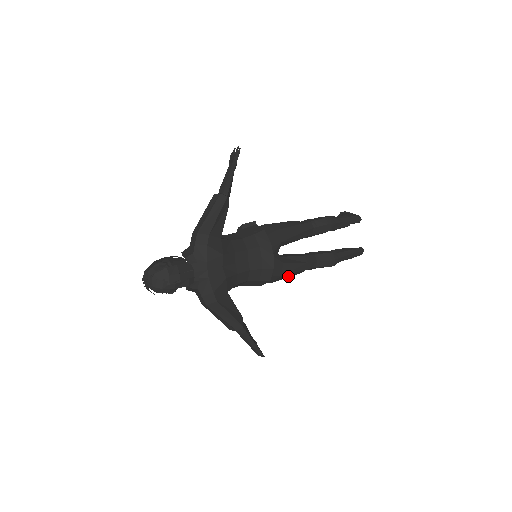
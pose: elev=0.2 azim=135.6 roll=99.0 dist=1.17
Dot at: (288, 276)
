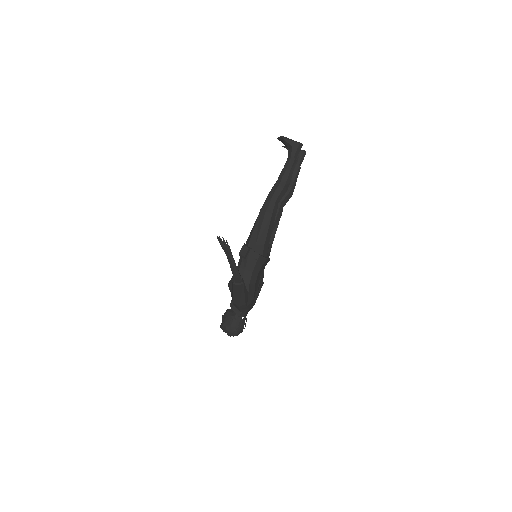
Dot at: occluded
